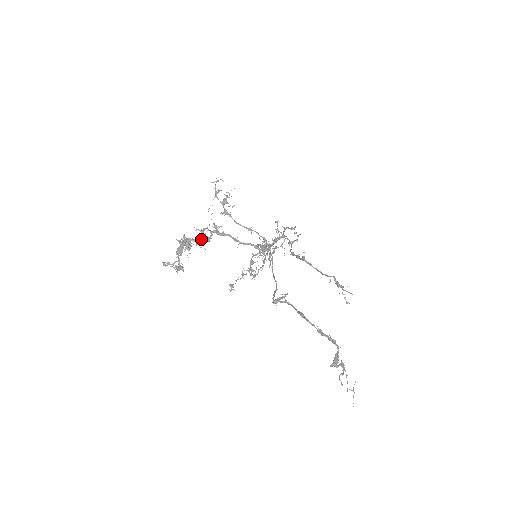
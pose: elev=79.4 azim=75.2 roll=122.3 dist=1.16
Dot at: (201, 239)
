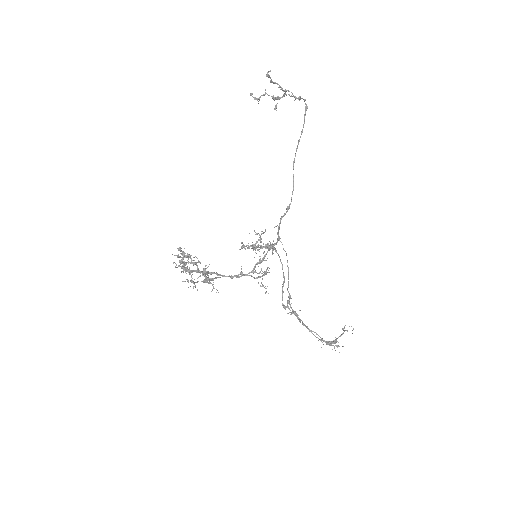
Dot at: (198, 272)
